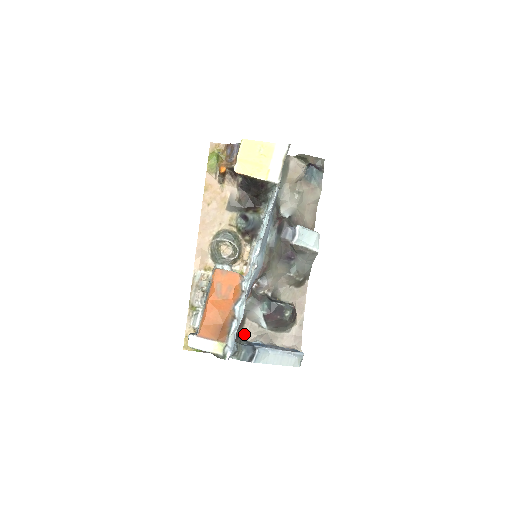
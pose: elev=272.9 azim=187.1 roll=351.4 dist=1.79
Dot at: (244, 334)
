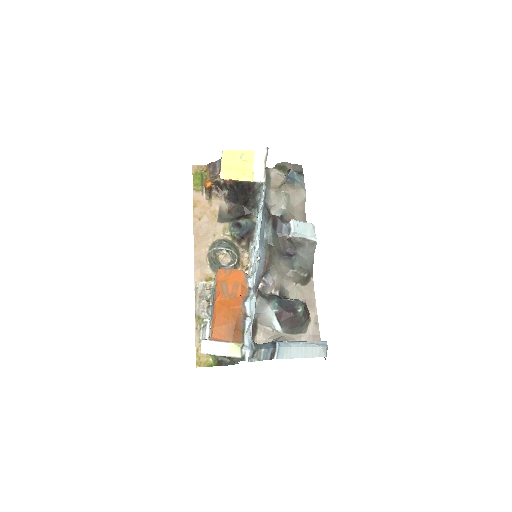
Dot at: (259, 341)
